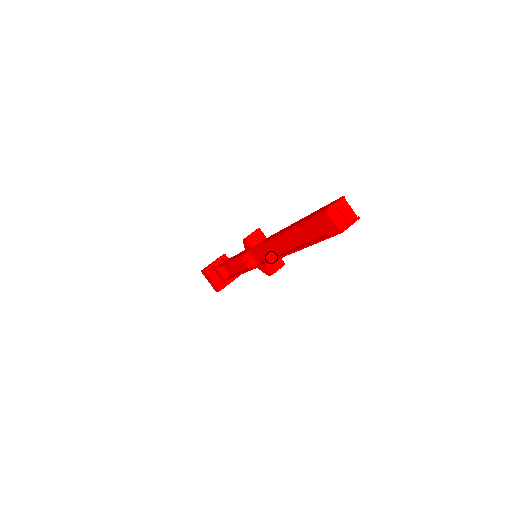
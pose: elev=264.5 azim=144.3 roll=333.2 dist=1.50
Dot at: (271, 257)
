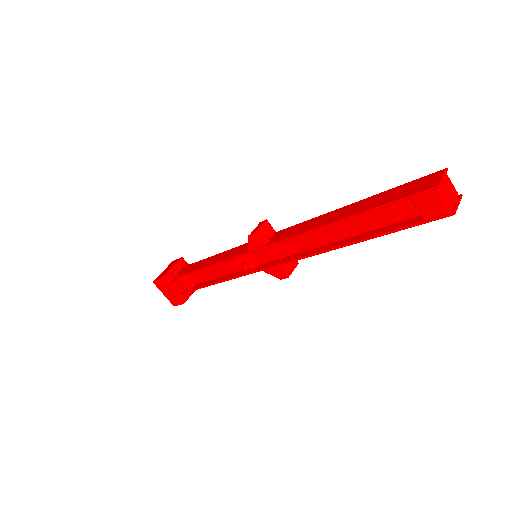
Dot at: (286, 255)
